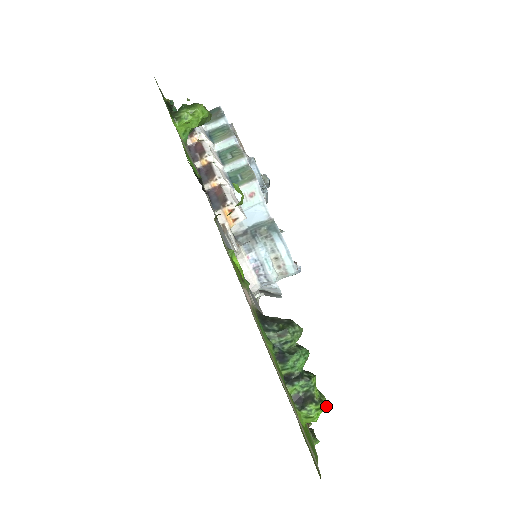
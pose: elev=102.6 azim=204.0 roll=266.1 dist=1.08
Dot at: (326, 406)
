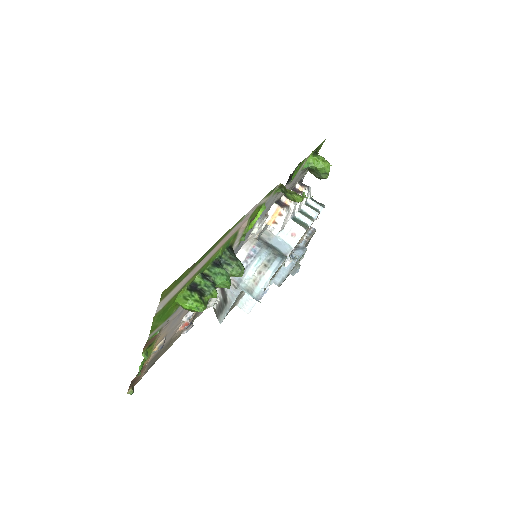
Dot at: (201, 309)
